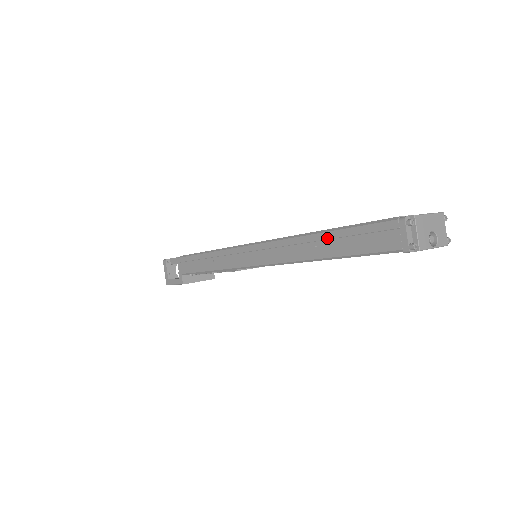
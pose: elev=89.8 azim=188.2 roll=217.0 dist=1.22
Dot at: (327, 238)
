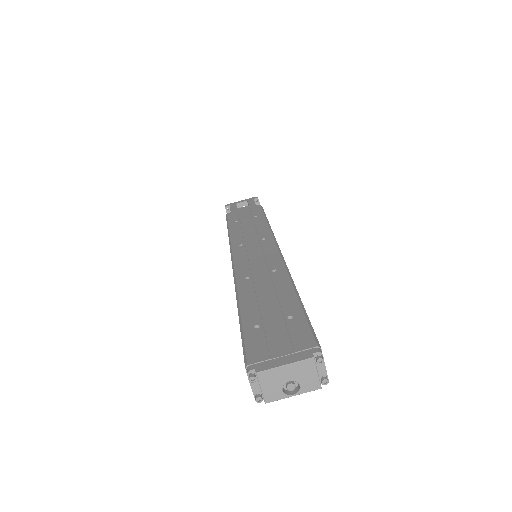
Dot at: occluded
